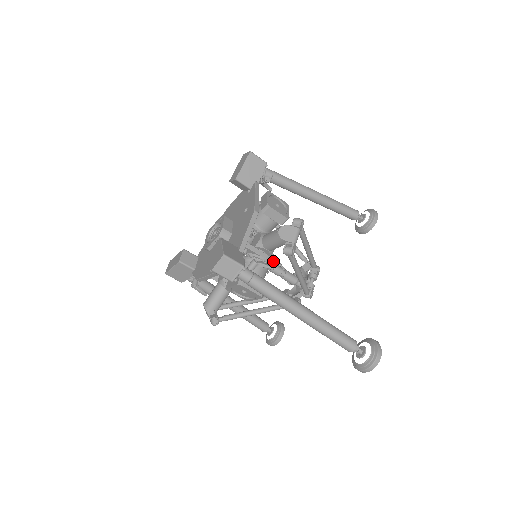
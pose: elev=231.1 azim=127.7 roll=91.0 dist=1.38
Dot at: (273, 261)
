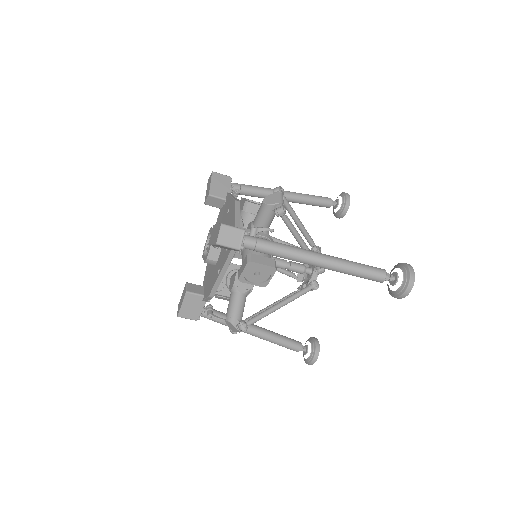
Dot at: (272, 239)
